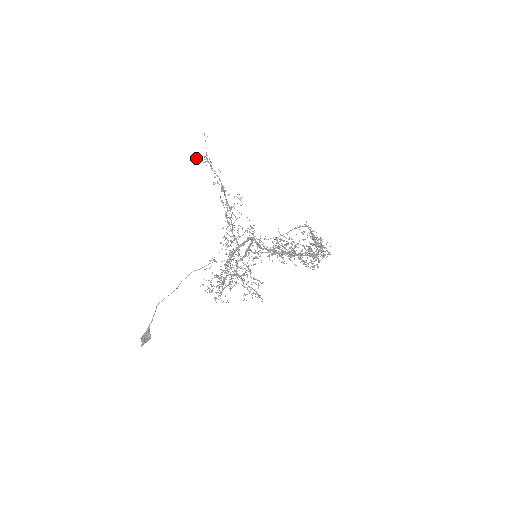
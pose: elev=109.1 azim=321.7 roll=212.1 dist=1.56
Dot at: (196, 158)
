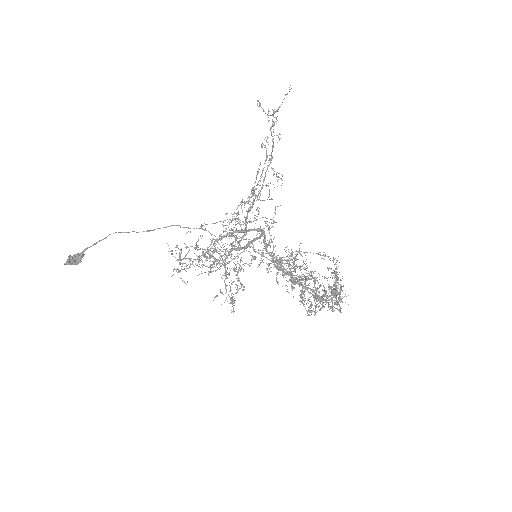
Dot at: (258, 100)
